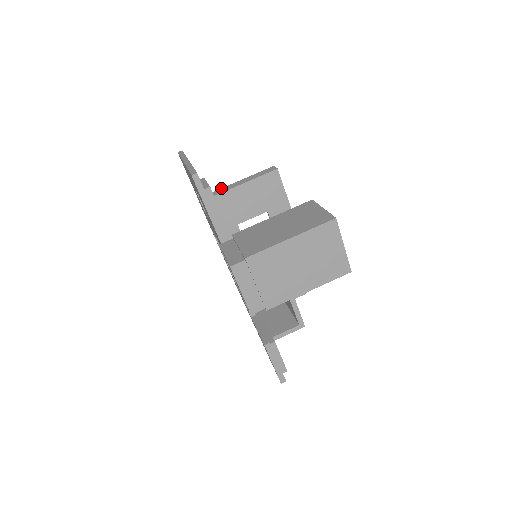
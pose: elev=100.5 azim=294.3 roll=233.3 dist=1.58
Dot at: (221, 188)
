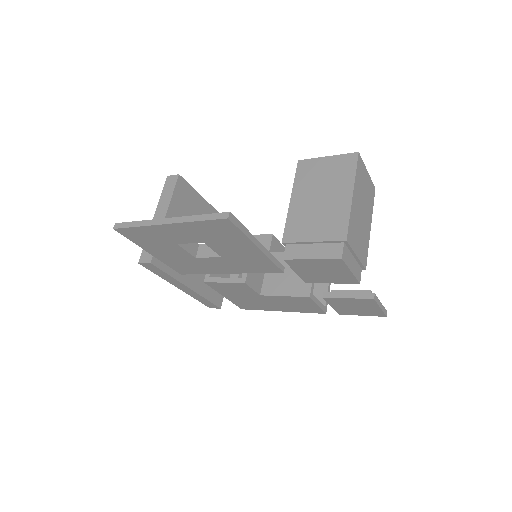
Dot at: occluded
